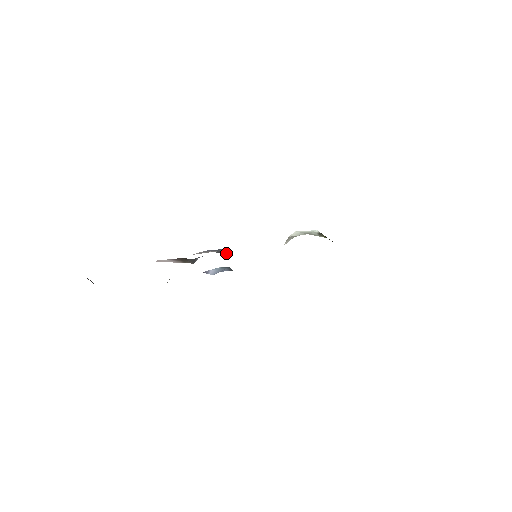
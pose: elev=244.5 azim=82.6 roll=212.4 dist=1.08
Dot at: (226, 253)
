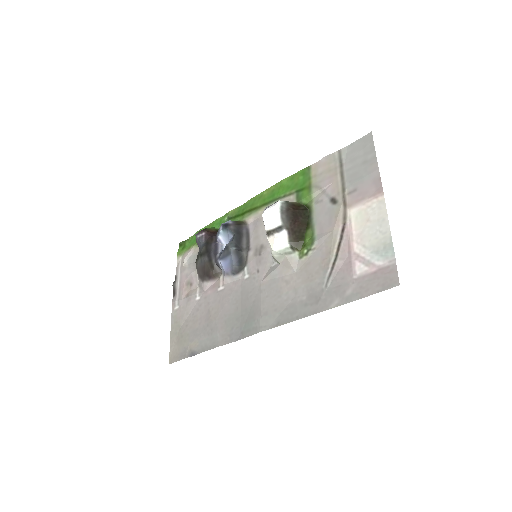
Dot at: (239, 269)
